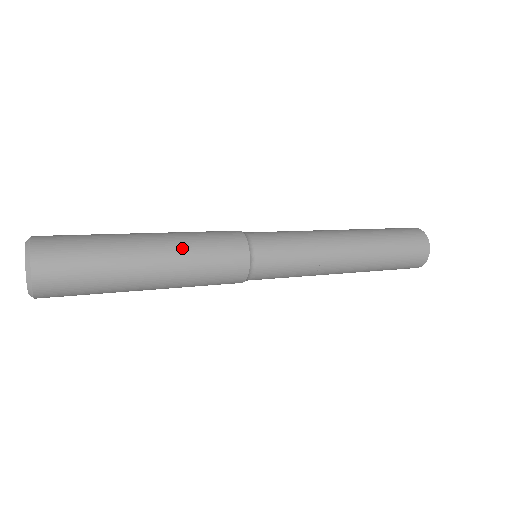
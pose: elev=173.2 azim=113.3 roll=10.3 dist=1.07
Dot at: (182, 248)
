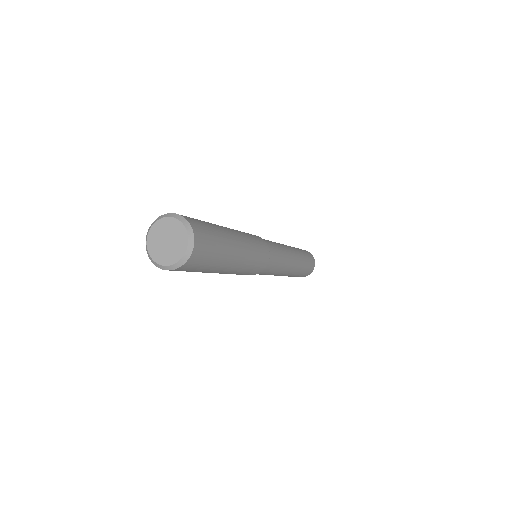
Dot at: occluded
